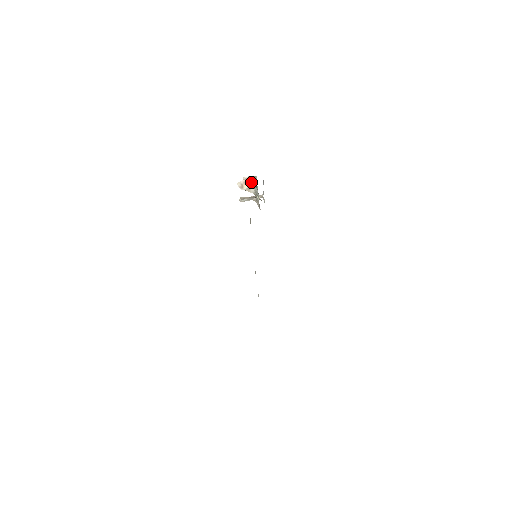
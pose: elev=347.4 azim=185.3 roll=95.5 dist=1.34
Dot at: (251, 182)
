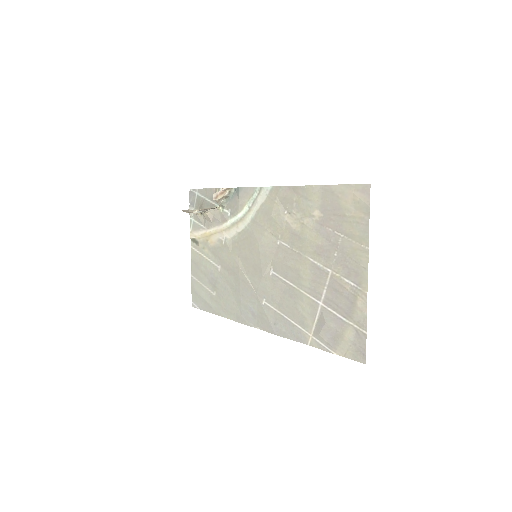
Dot at: (225, 193)
